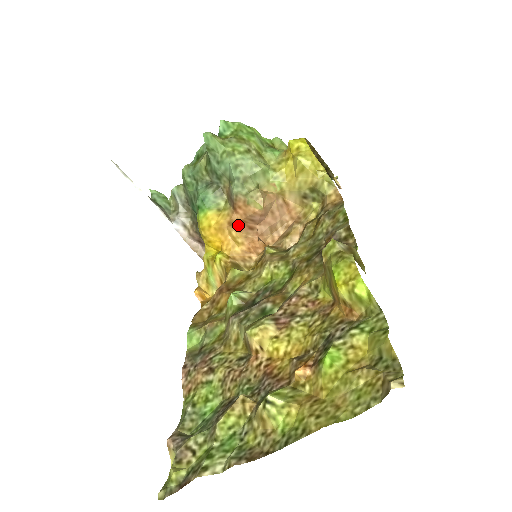
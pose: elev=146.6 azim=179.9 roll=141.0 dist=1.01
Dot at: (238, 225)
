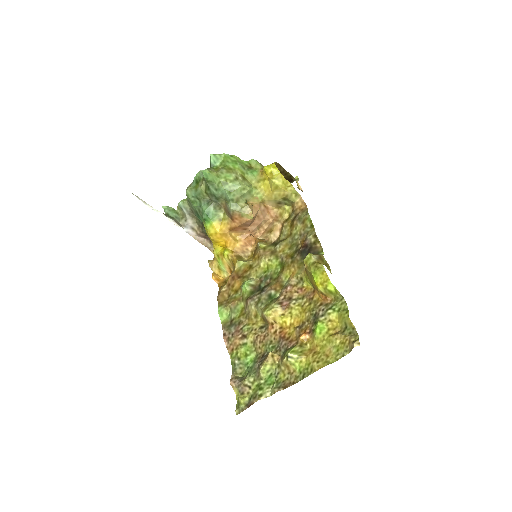
Dot at: (236, 229)
